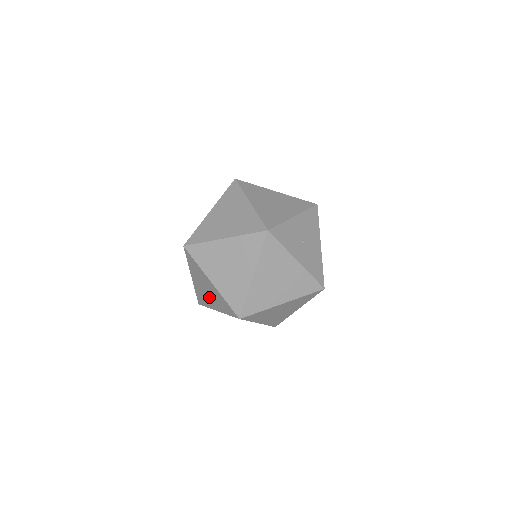
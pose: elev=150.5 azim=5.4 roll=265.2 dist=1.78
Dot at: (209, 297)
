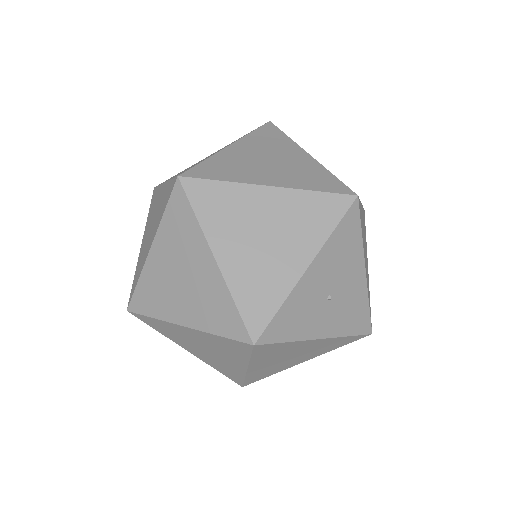
Dot at: occluded
